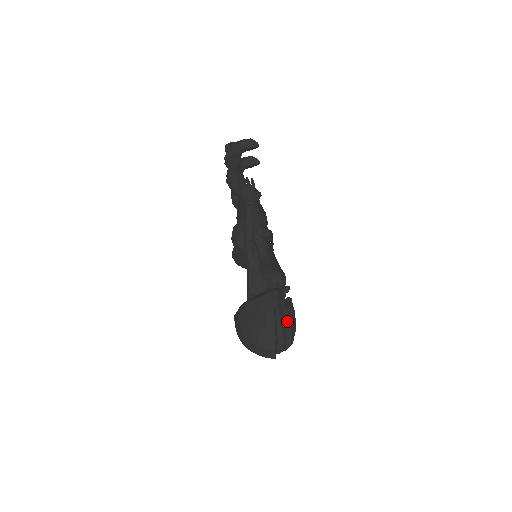
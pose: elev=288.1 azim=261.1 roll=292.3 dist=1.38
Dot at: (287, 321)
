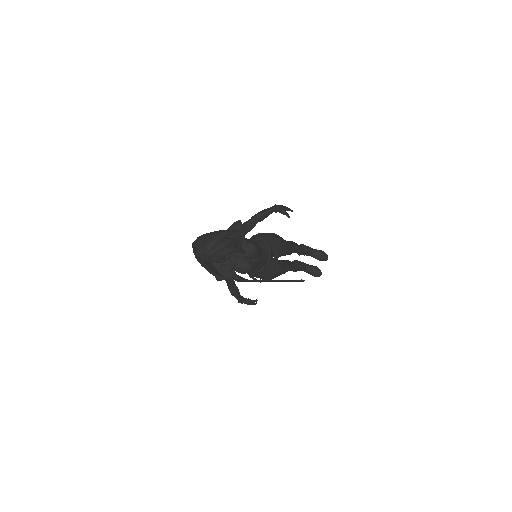
Dot at: (228, 239)
